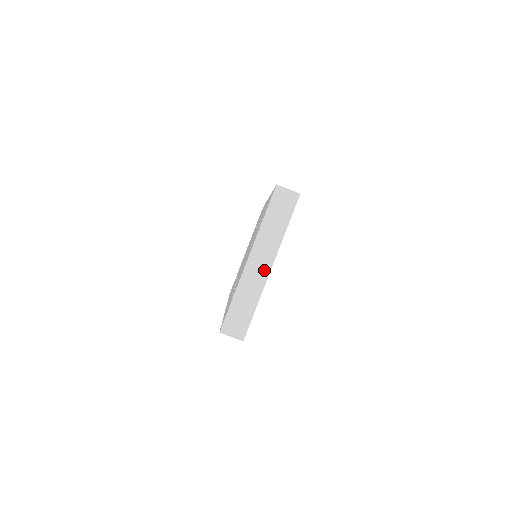
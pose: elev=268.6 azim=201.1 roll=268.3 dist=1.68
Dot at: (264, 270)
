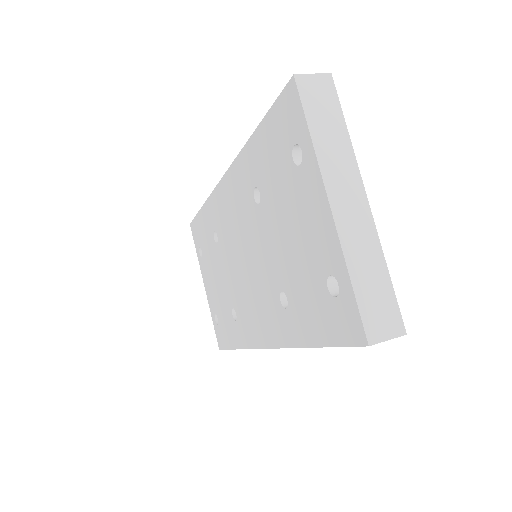
Dot at: (361, 208)
